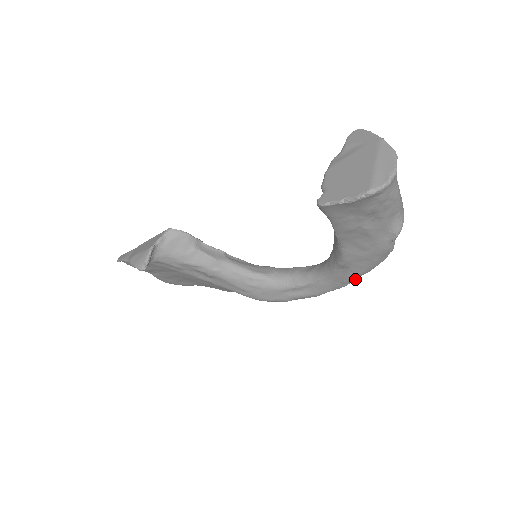
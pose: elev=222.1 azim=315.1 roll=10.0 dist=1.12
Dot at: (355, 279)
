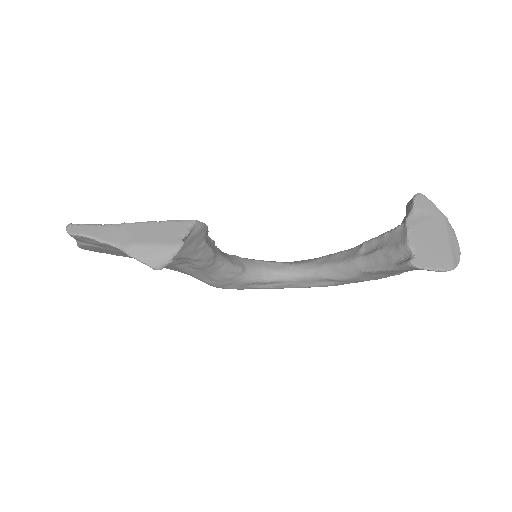
Dot at: occluded
